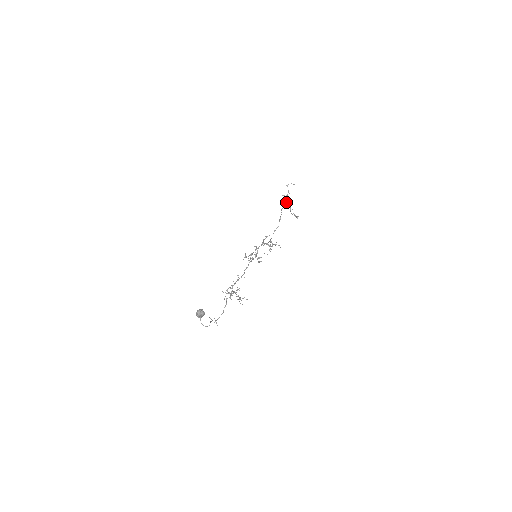
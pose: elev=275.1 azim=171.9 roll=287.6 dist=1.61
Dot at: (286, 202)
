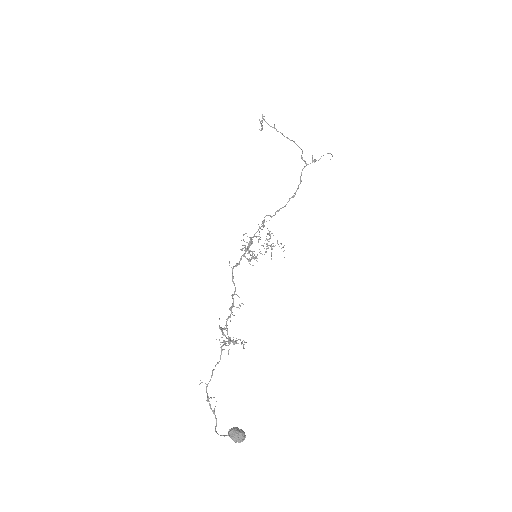
Dot at: occluded
